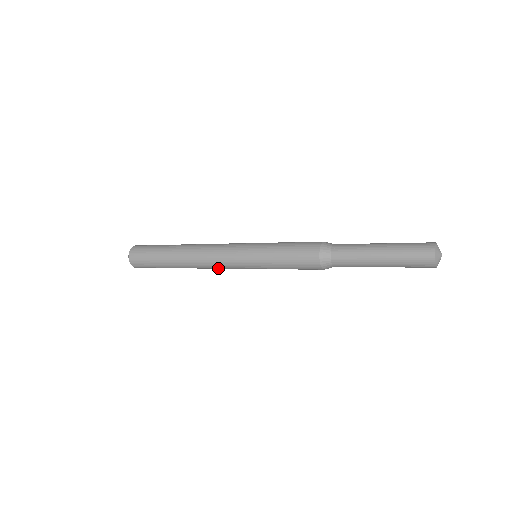
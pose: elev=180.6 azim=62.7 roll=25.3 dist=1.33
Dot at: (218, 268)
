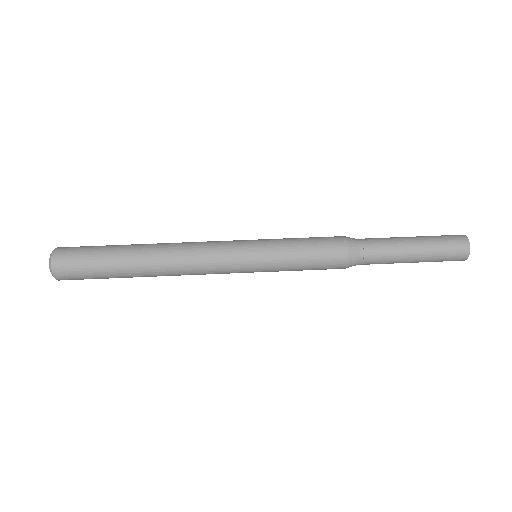
Dot at: (203, 274)
